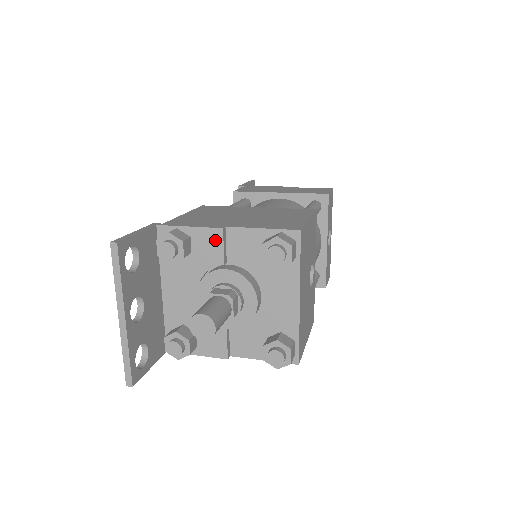
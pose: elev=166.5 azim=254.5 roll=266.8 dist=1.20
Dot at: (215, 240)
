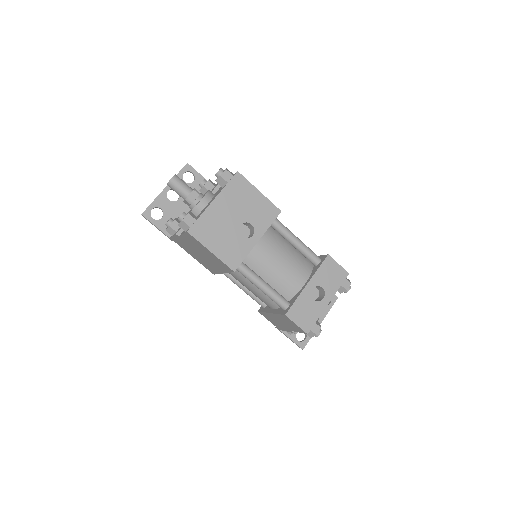
Dot at: (218, 184)
